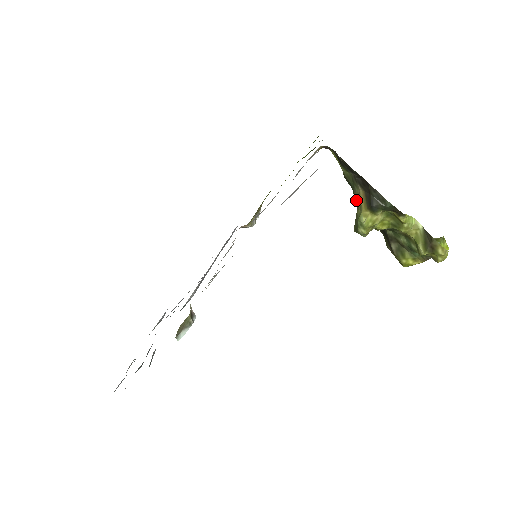
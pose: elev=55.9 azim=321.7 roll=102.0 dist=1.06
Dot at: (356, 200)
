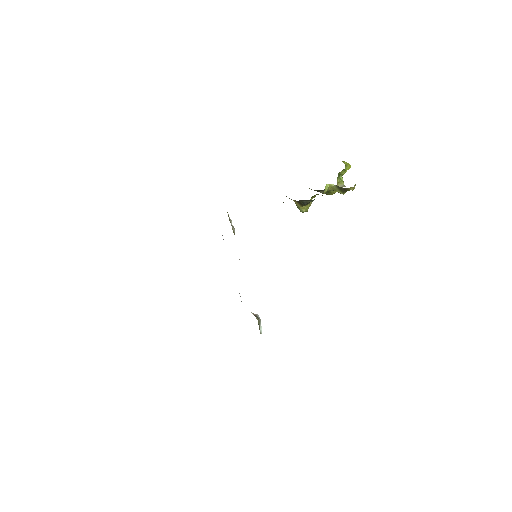
Dot at: occluded
